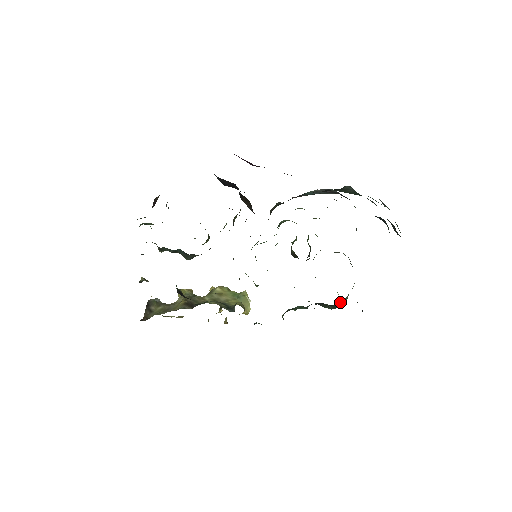
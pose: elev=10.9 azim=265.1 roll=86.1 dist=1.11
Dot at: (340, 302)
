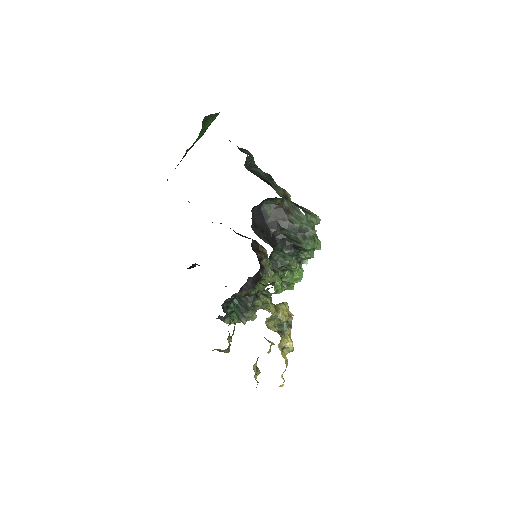
Dot at: (283, 219)
